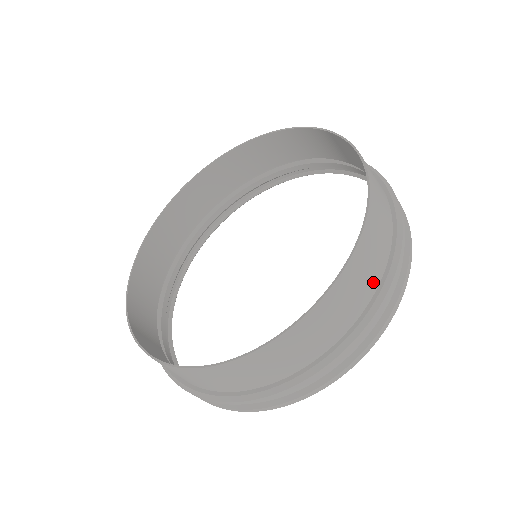
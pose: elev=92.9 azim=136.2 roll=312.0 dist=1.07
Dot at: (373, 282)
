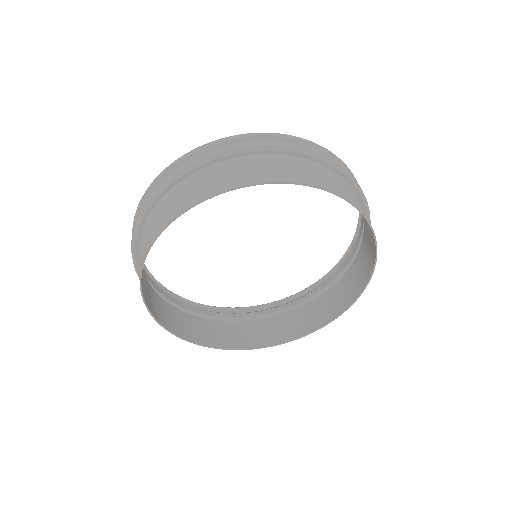
Dot at: (367, 239)
